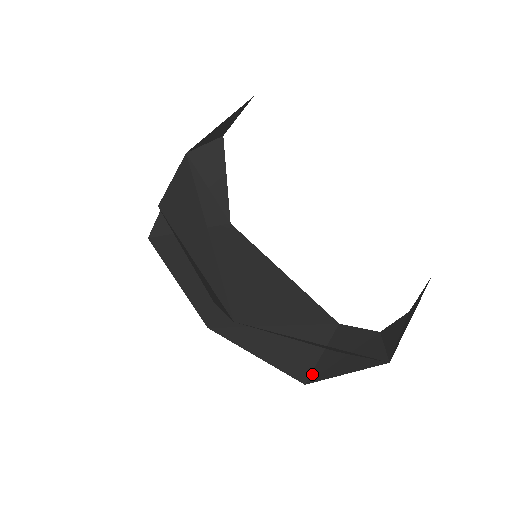
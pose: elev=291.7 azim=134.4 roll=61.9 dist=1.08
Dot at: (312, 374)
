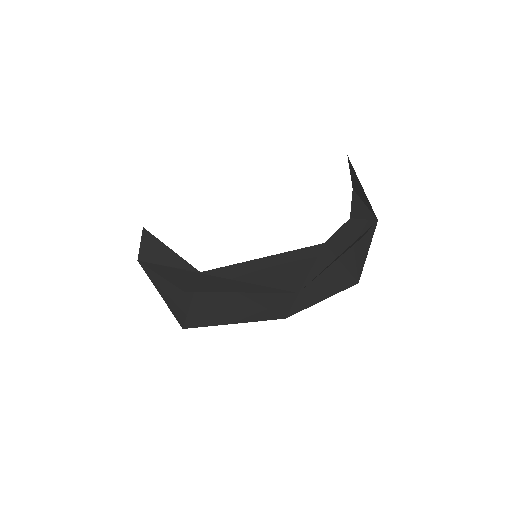
Dot at: (353, 275)
